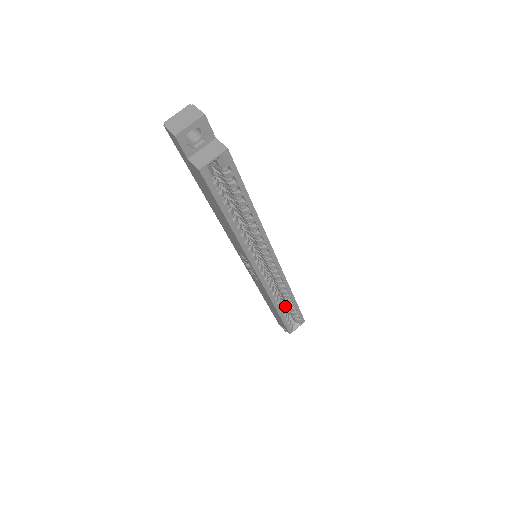
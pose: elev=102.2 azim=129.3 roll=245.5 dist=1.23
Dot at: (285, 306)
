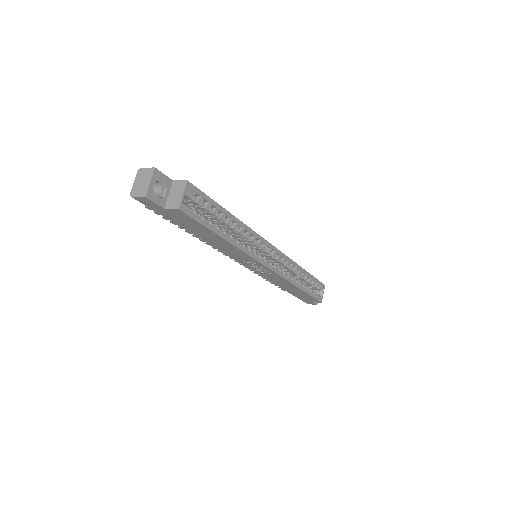
Dot at: (302, 283)
